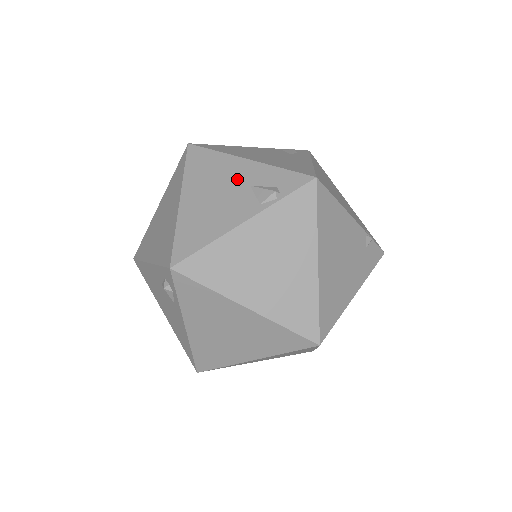
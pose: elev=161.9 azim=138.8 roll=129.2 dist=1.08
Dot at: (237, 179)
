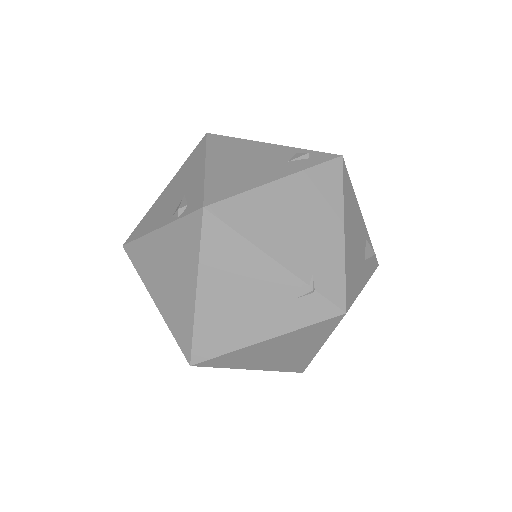
Dot at: (187, 184)
